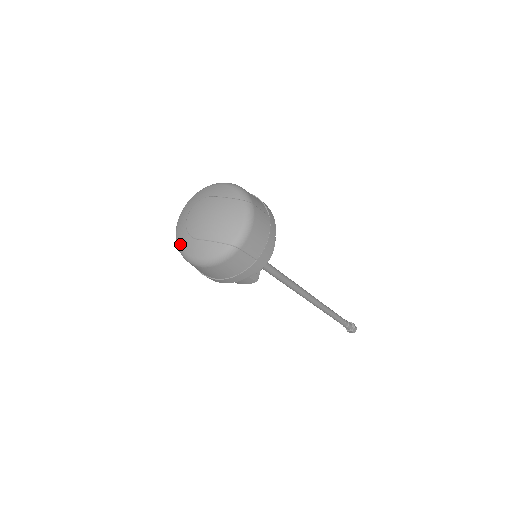
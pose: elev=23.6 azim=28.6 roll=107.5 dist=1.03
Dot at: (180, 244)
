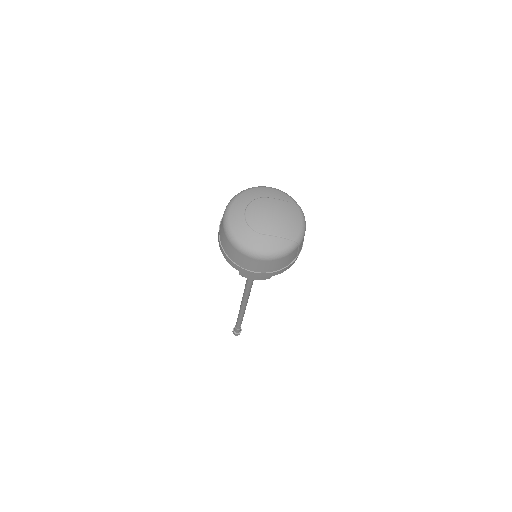
Dot at: (239, 238)
